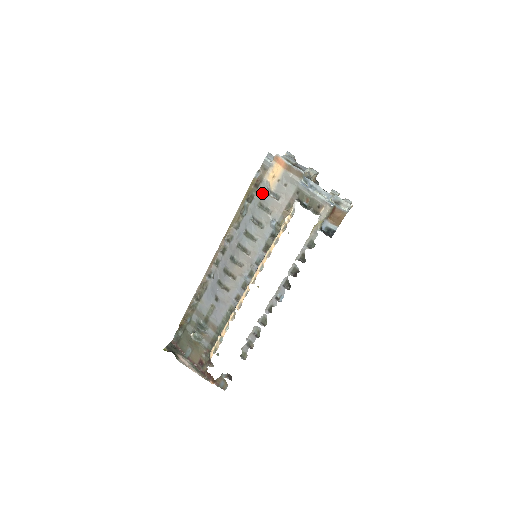
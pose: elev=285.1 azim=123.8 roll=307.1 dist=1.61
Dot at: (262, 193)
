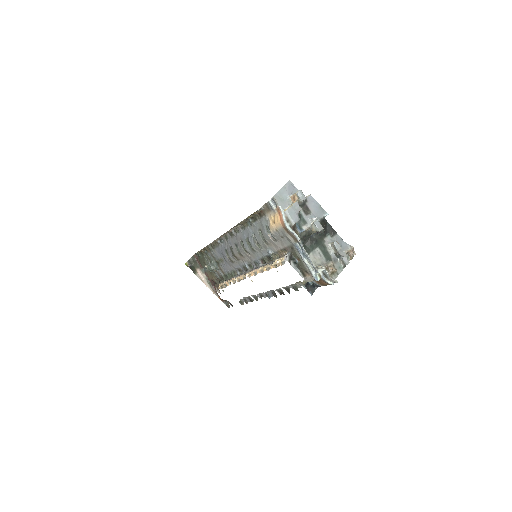
Dot at: (263, 225)
